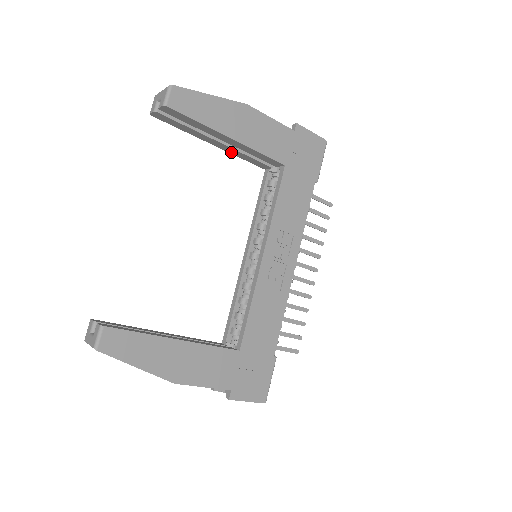
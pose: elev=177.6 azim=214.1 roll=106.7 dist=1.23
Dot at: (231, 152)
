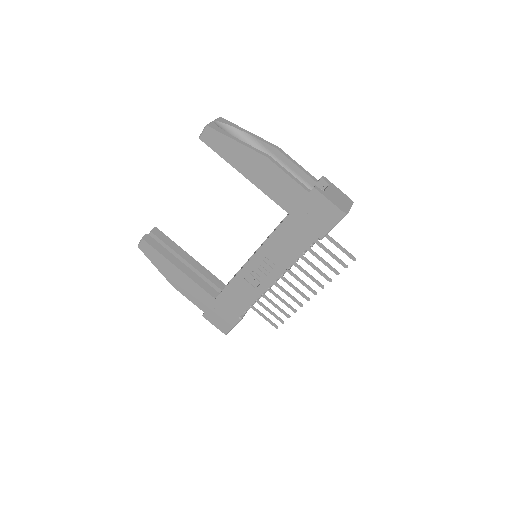
Dot at: occluded
